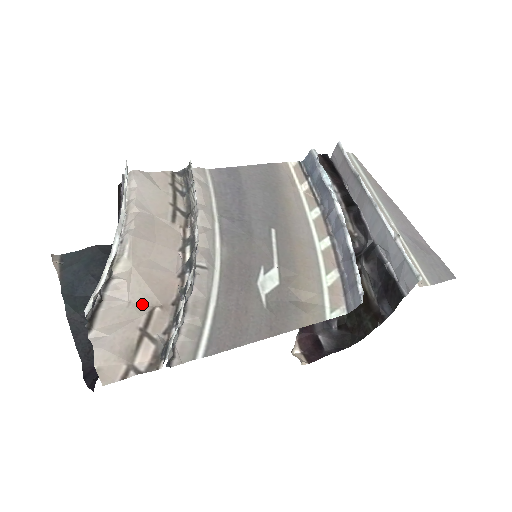
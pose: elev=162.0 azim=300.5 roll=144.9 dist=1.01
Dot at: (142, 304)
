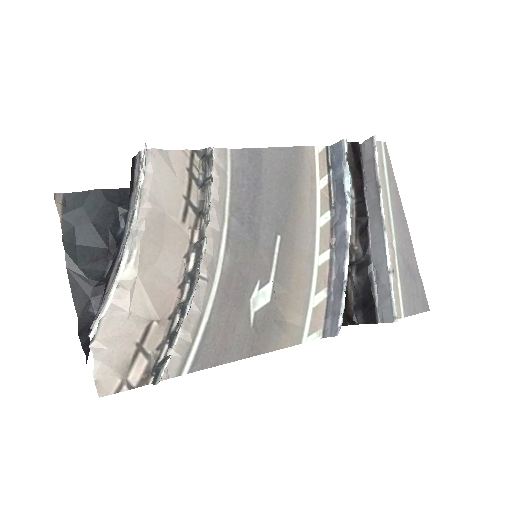
Dot at: (141, 316)
